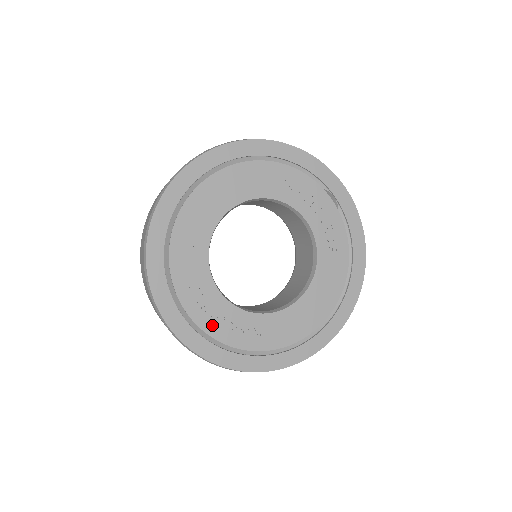
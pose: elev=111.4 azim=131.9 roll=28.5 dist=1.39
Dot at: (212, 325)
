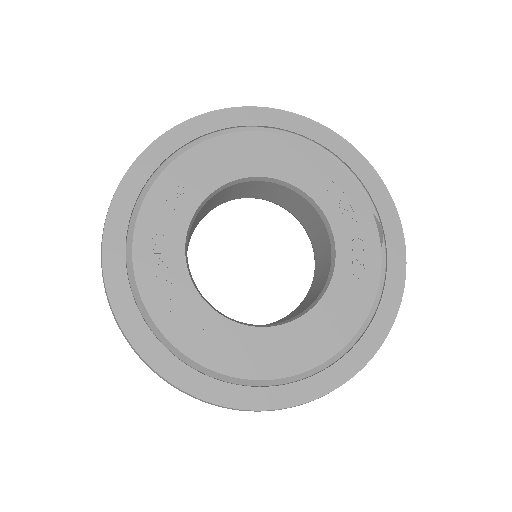
Dot at: (154, 294)
